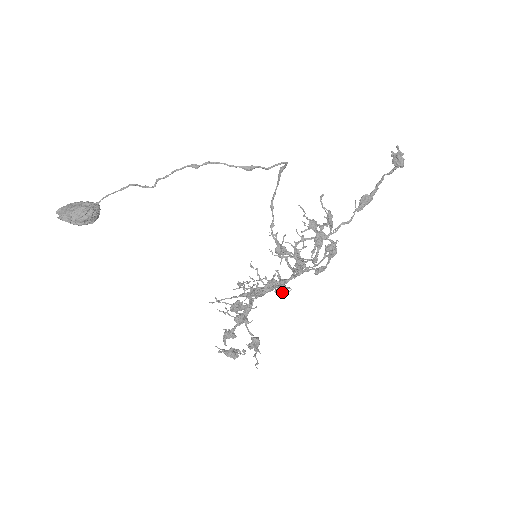
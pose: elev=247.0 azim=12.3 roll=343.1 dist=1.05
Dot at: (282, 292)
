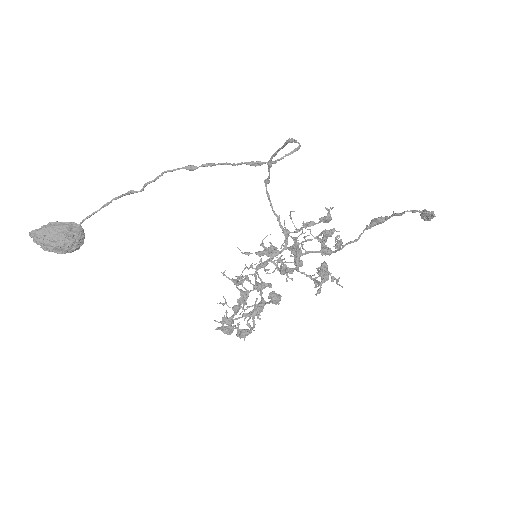
Dot at: occluded
